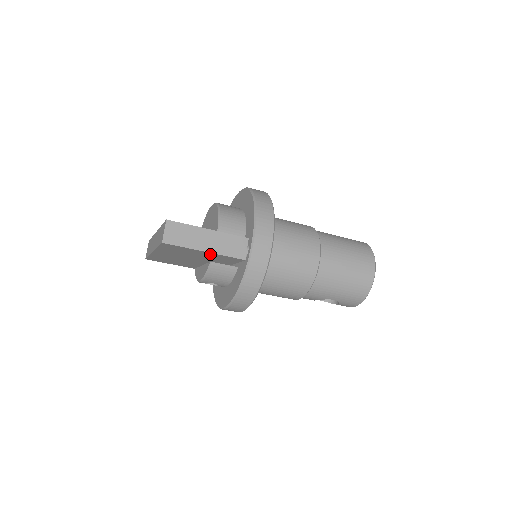
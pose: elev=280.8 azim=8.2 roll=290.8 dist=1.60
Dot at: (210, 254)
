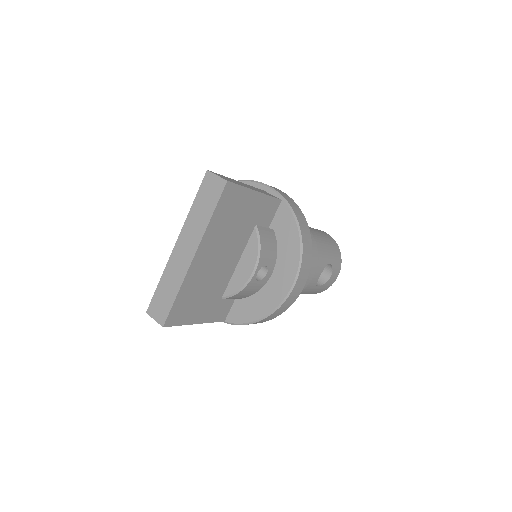
Dot at: (257, 202)
